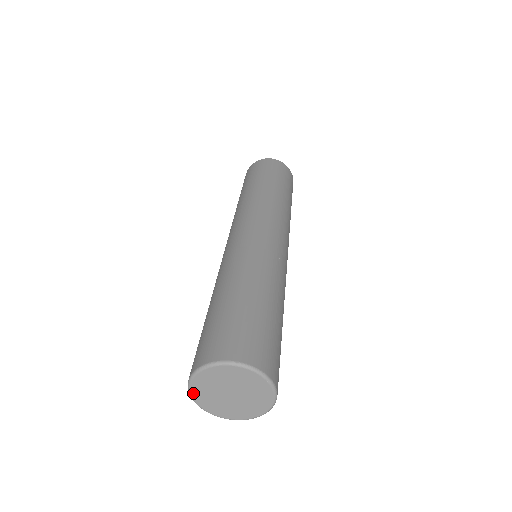
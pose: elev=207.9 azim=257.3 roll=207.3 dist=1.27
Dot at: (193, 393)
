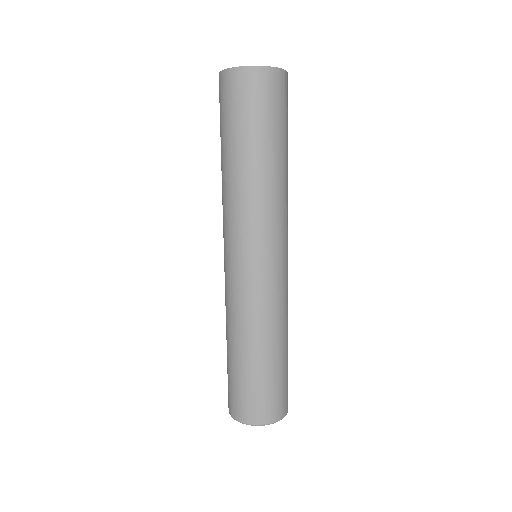
Dot at: occluded
